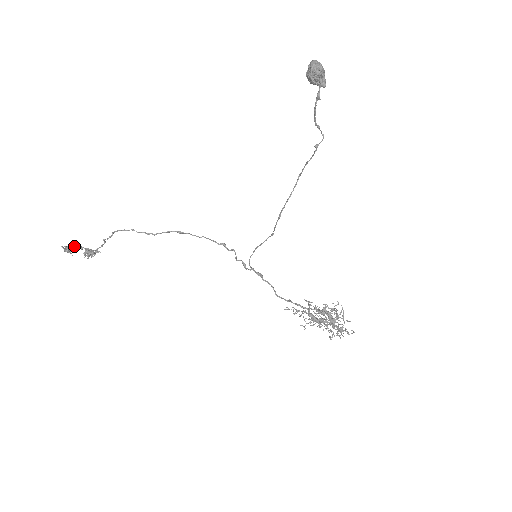
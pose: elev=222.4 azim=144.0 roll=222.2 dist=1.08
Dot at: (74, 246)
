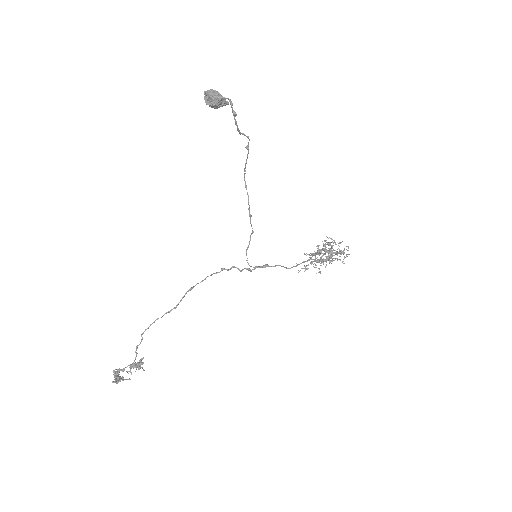
Dot at: (117, 374)
